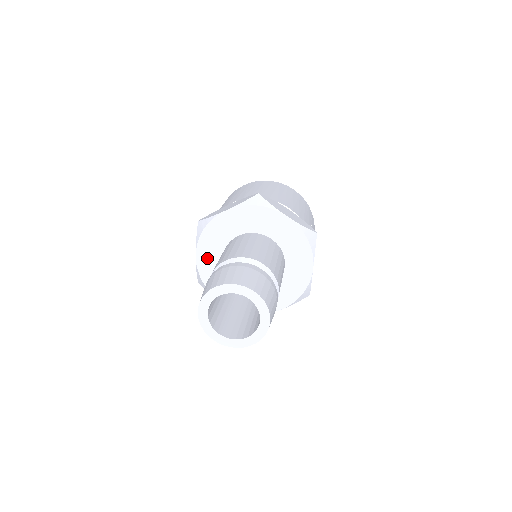
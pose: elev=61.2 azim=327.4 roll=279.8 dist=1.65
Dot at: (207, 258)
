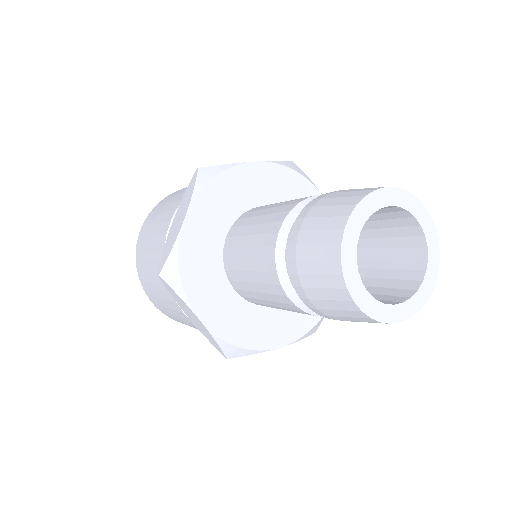
Dot at: (202, 228)
